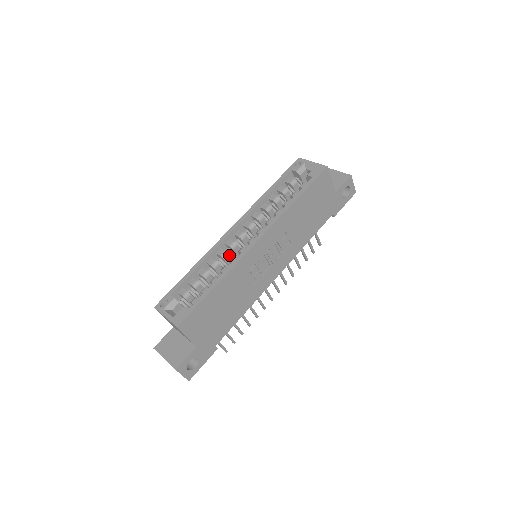
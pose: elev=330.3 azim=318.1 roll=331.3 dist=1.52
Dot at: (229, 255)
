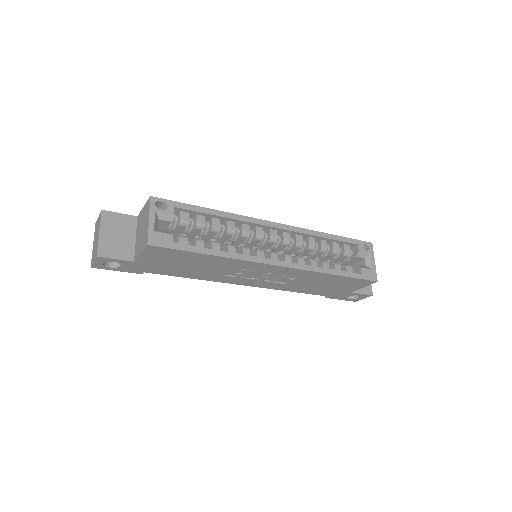
Dot at: (247, 238)
